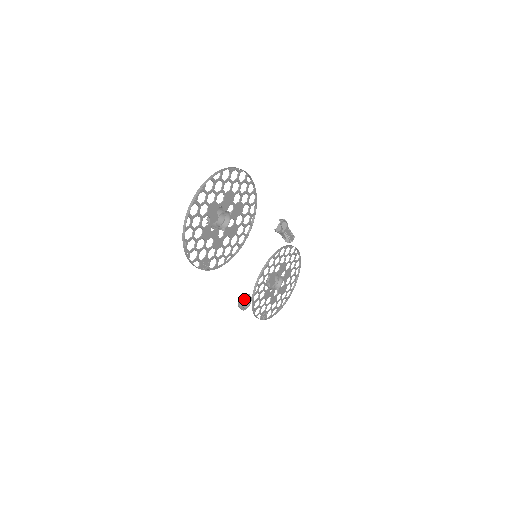
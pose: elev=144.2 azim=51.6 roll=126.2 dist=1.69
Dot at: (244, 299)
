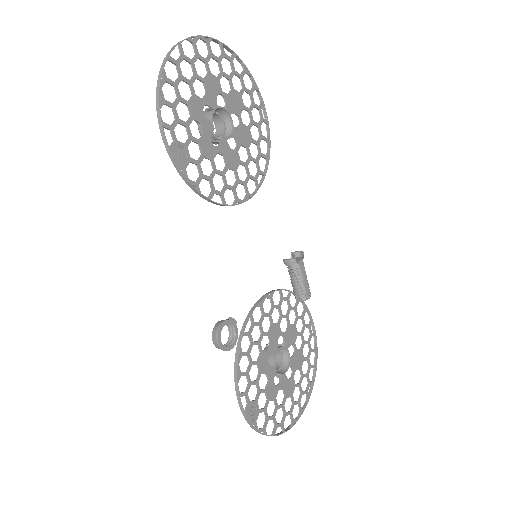
Dot at: (225, 320)
